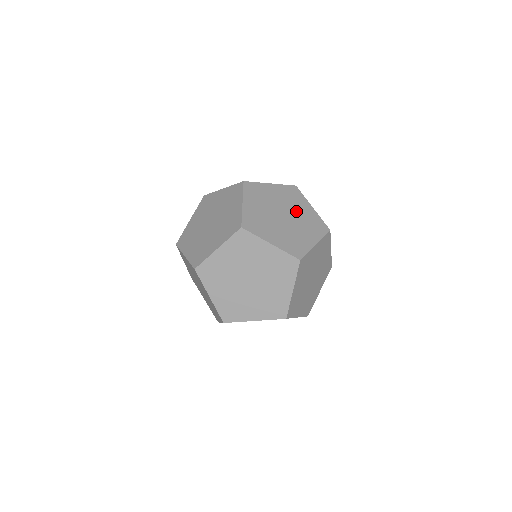
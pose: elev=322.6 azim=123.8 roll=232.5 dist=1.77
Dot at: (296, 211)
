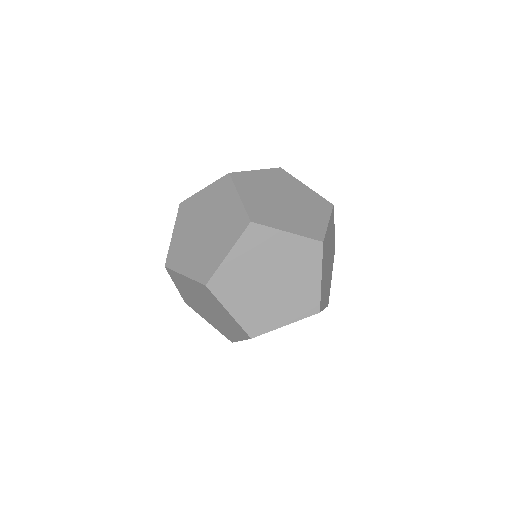
Dot at: occluded
